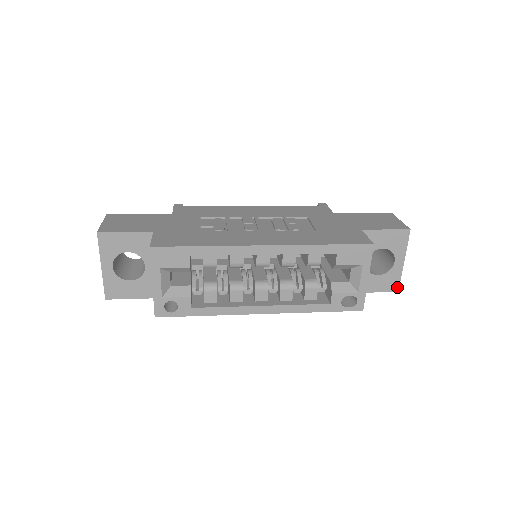
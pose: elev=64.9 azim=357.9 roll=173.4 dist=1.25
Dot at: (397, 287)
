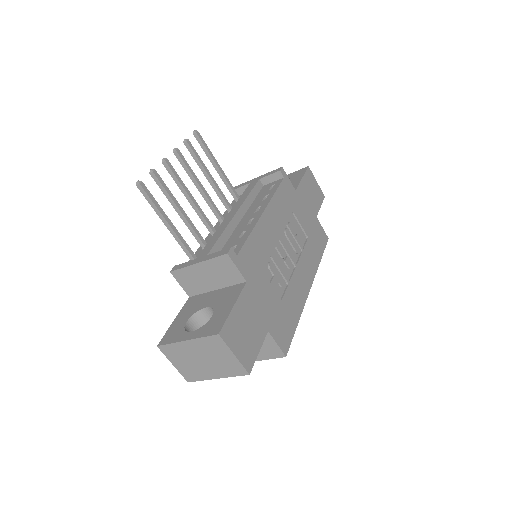
Dot at: occluded
